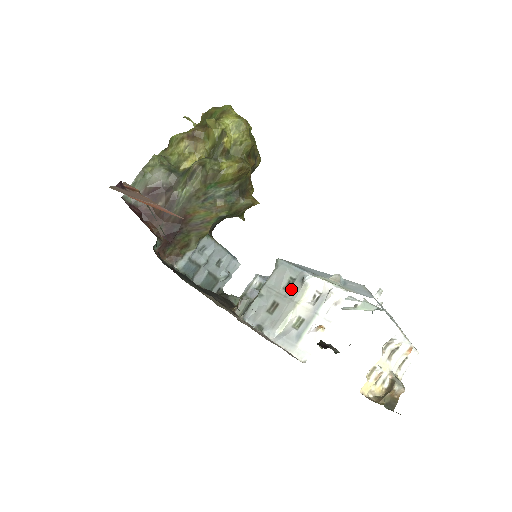
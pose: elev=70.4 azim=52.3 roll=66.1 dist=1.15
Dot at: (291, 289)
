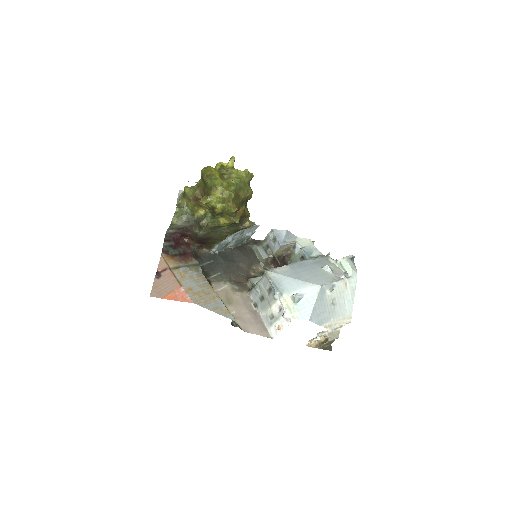
Dot at: (270, 295)
